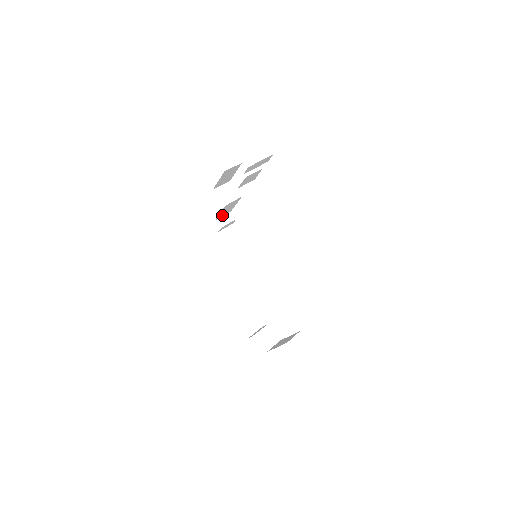
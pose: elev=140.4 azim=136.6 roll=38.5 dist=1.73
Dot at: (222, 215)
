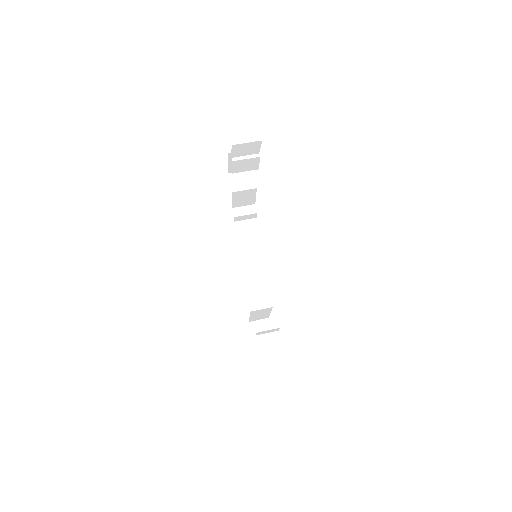
Dot at: (241, 205)
